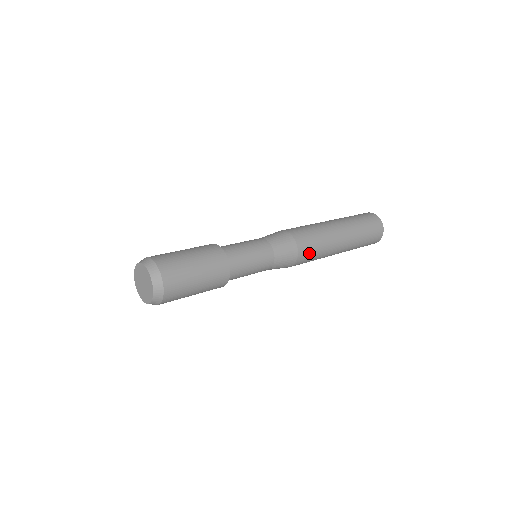
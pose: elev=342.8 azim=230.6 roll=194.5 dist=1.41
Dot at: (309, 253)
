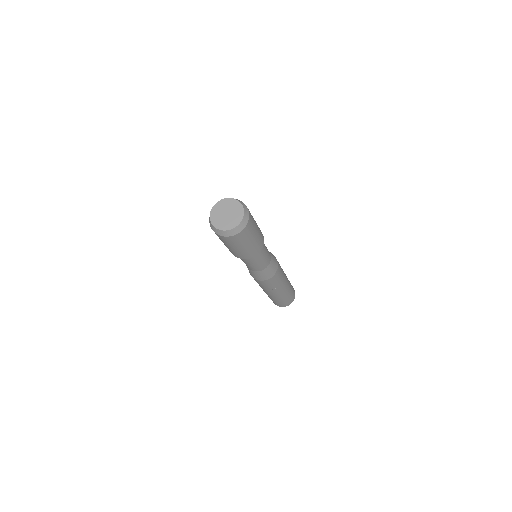
Dot at: (280, 271)
